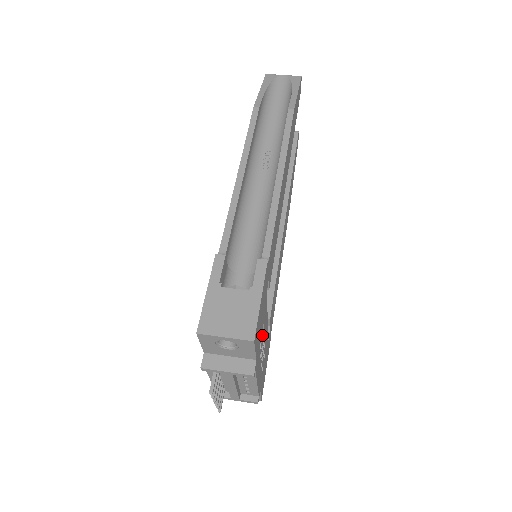
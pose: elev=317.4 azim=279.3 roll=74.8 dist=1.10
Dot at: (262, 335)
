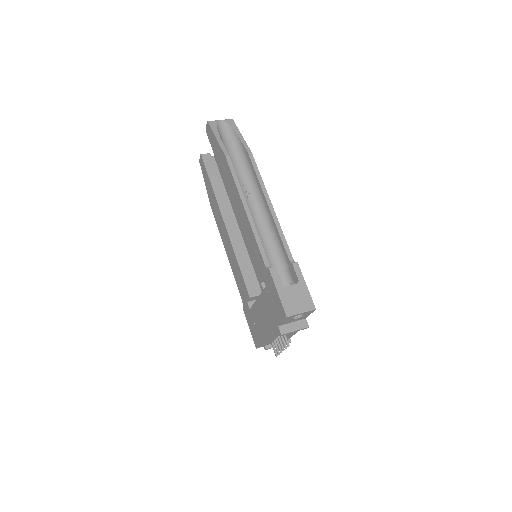
Dot at: occluded
